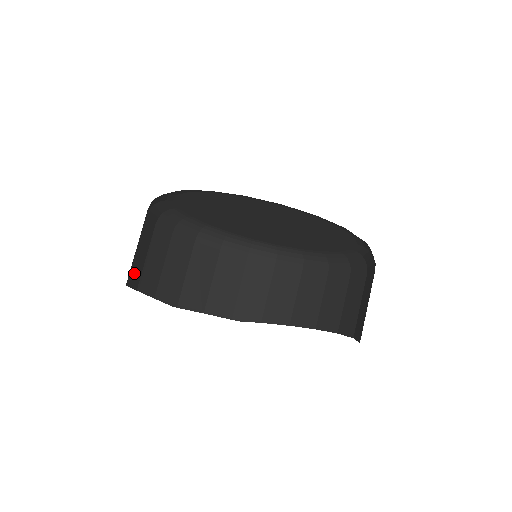
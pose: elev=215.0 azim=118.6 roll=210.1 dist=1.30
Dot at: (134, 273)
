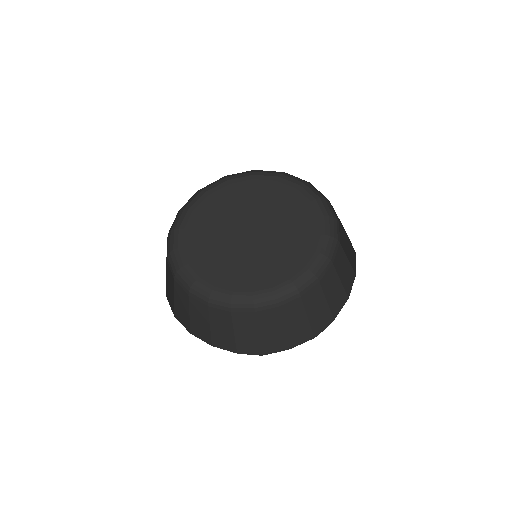
Dot at: (198, 330)
